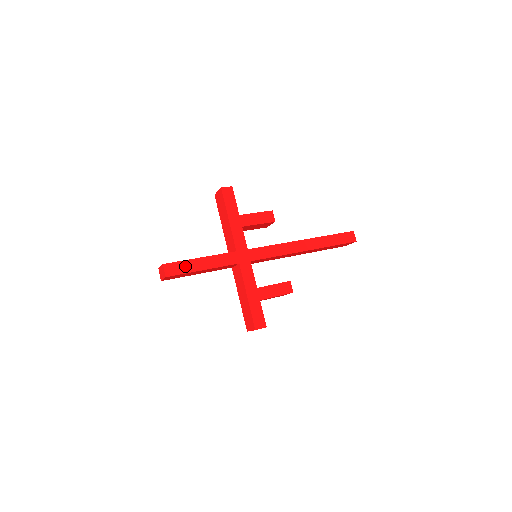
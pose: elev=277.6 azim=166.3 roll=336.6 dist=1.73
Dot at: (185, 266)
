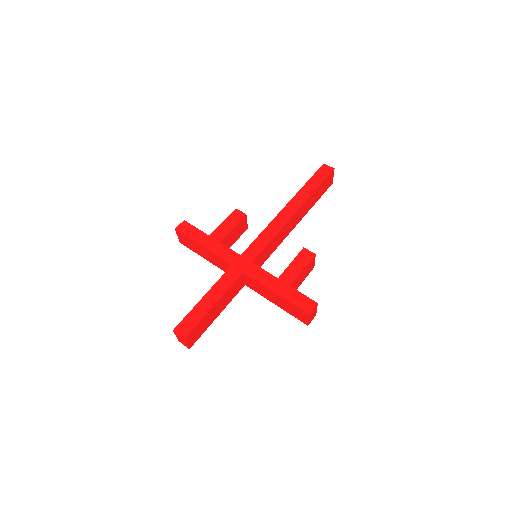
Dot at: (195, 315)
